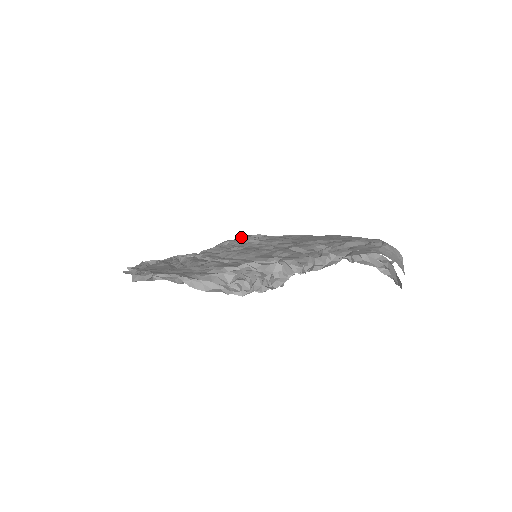
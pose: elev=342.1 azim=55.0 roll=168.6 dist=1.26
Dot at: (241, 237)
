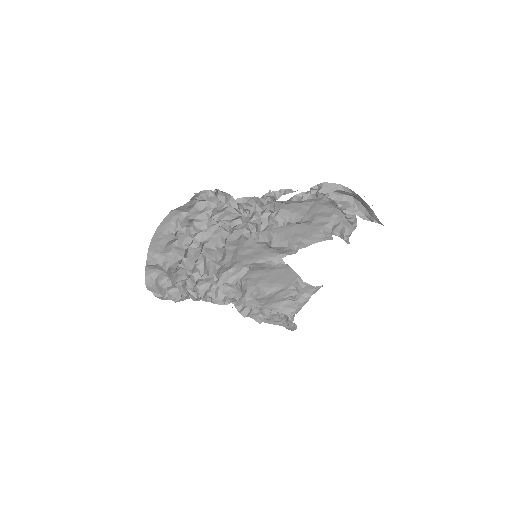
Dot at: occluded
